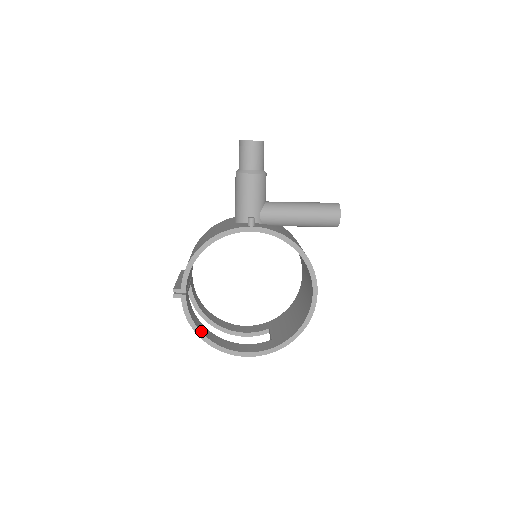
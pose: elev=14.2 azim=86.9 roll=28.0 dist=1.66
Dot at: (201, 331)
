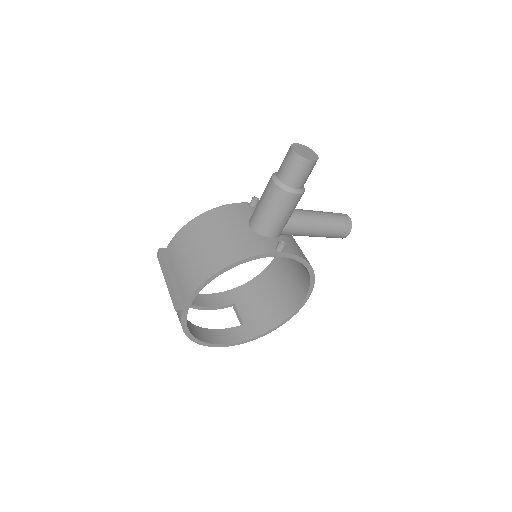
Dot at: (191, 332)
